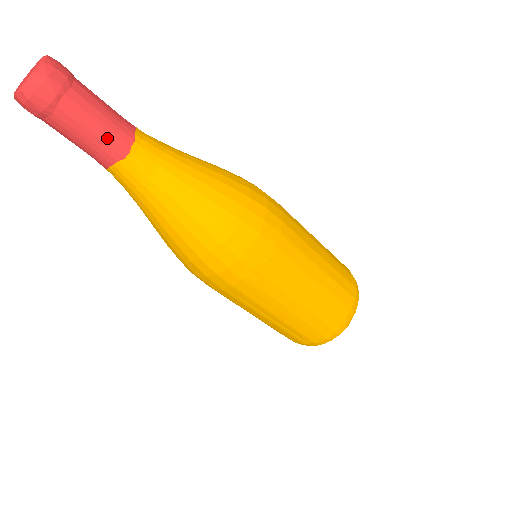
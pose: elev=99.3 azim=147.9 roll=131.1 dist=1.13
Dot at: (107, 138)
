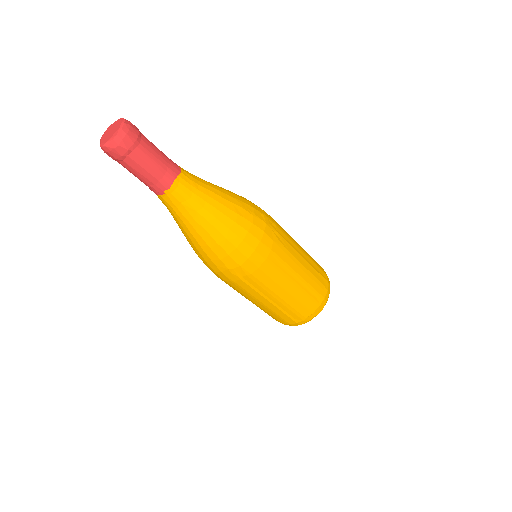
Dot at: (168, 160)
